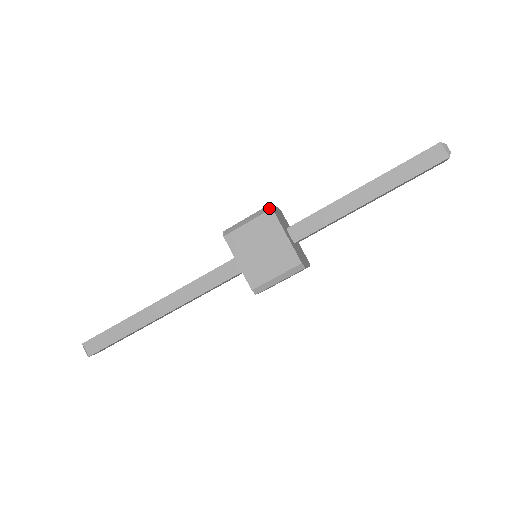
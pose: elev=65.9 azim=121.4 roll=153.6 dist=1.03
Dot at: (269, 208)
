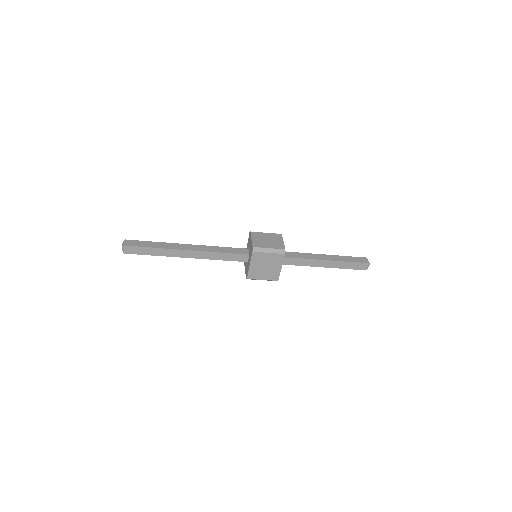
Dot at: (284, 253)
